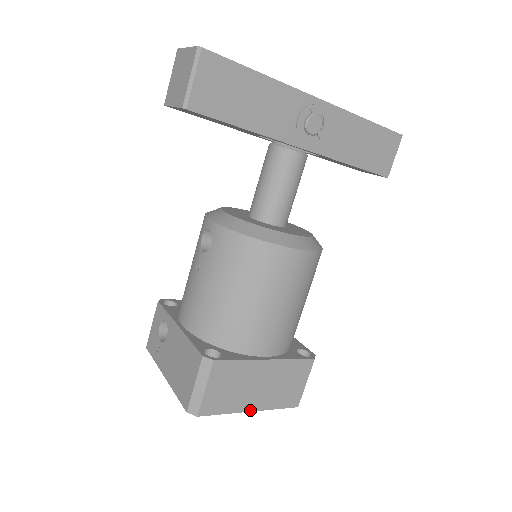
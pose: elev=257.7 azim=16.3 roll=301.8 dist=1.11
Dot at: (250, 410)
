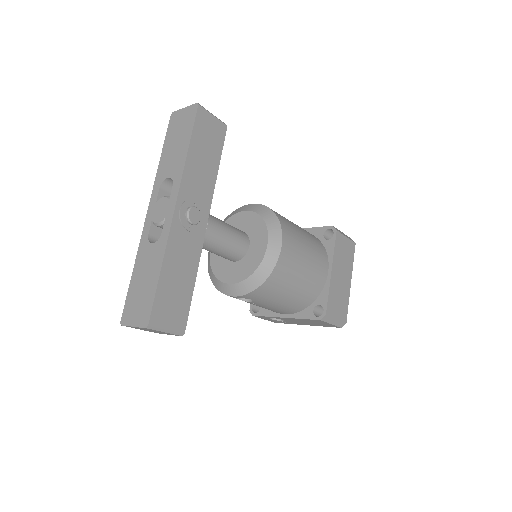
Dot at: (350, 283)
